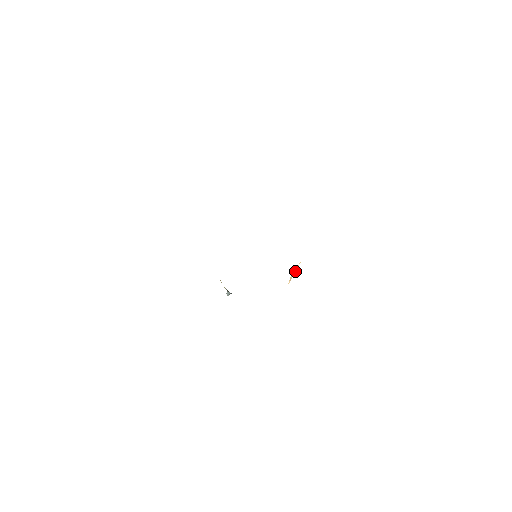
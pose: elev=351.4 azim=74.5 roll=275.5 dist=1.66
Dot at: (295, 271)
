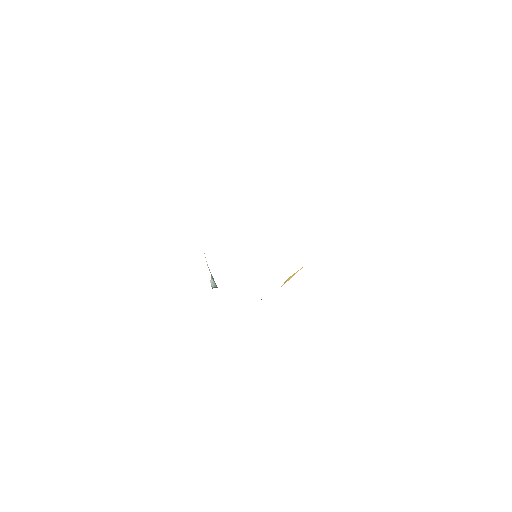
Dot at: (293, 275)
